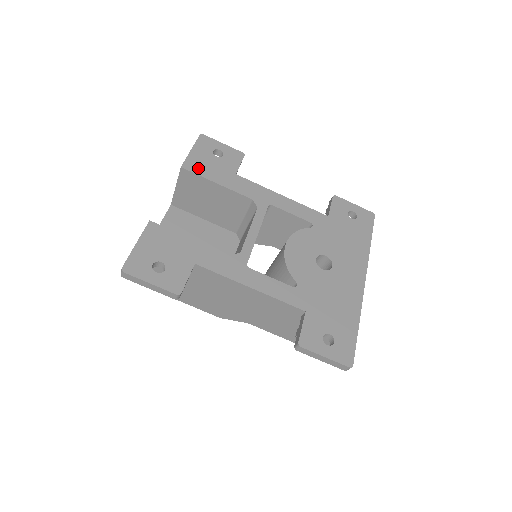
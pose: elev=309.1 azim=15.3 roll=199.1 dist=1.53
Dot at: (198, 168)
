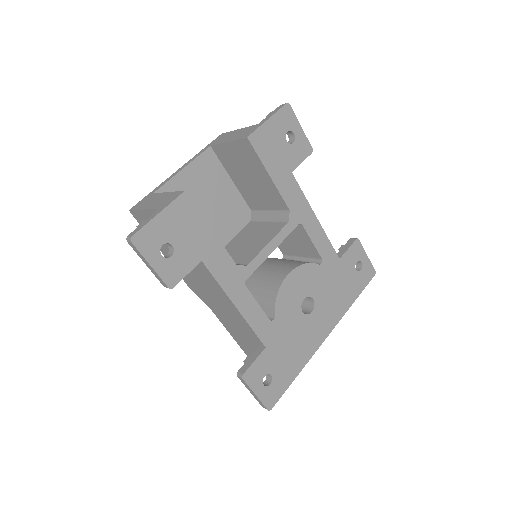
Dot at: (262, 147)
